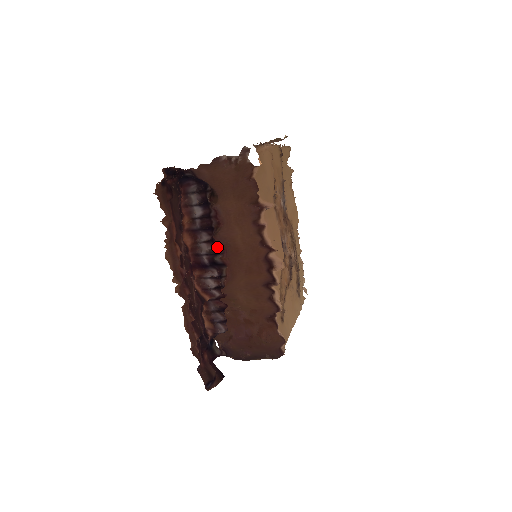
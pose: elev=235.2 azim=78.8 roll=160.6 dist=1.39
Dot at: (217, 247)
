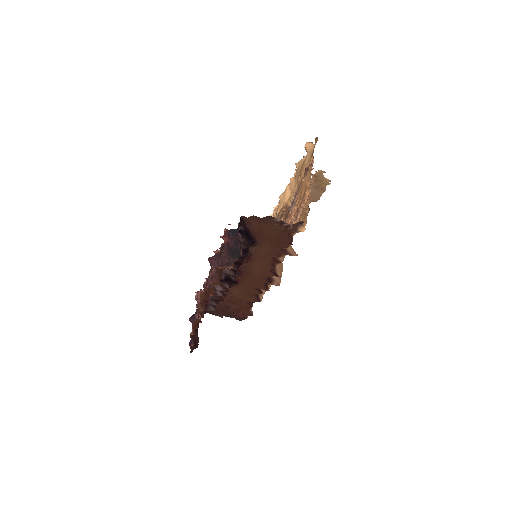
Dot at: (237, 273)
